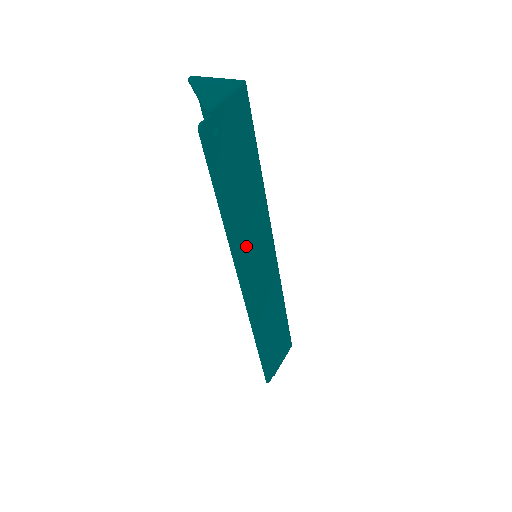
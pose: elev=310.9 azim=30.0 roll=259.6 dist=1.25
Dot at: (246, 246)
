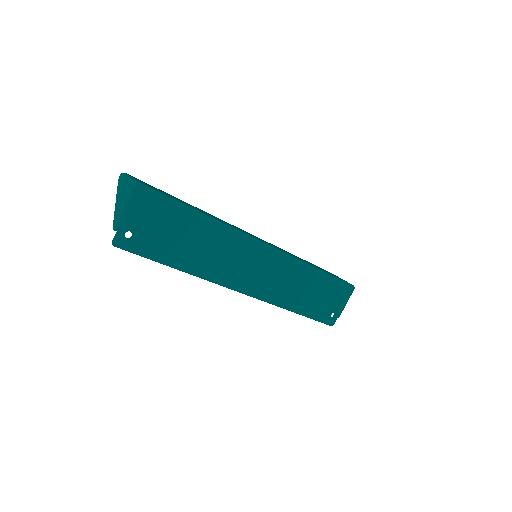
Dot at: (224, 269)
